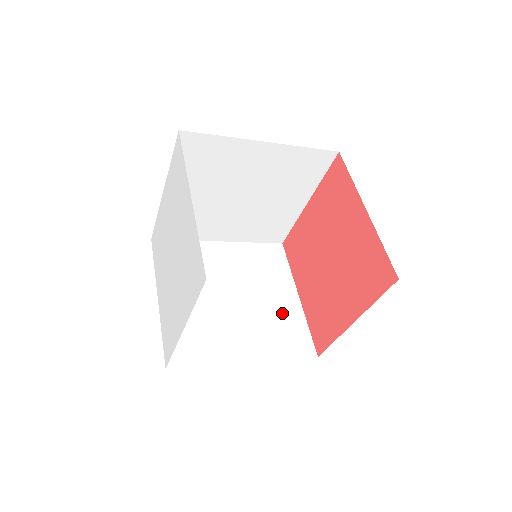
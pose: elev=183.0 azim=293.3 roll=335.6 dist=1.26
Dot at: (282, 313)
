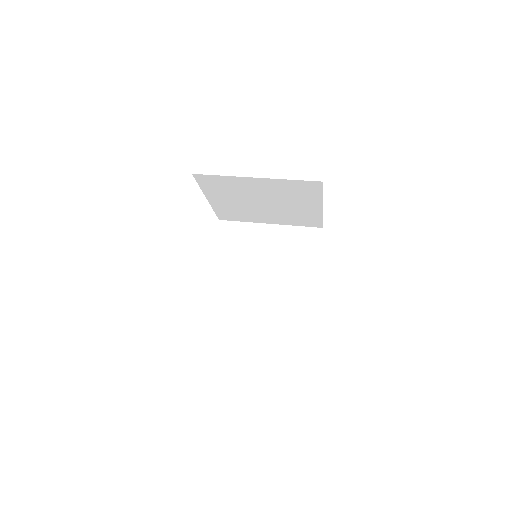
Dot at: (298, 289)
